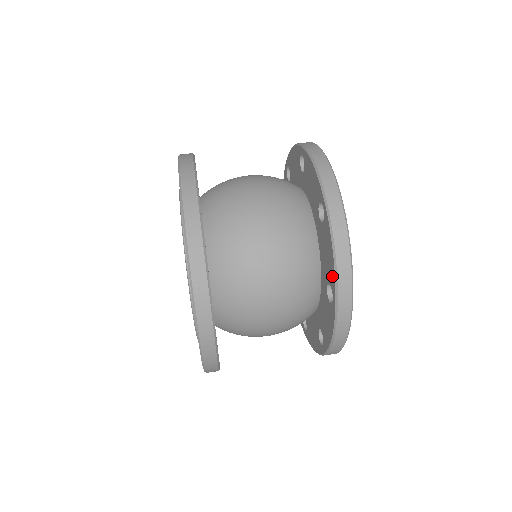
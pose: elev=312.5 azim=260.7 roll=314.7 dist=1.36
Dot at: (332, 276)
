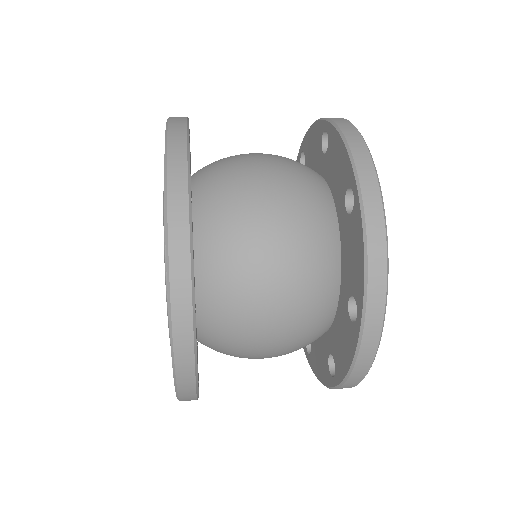
Dot at: (359, 286)
